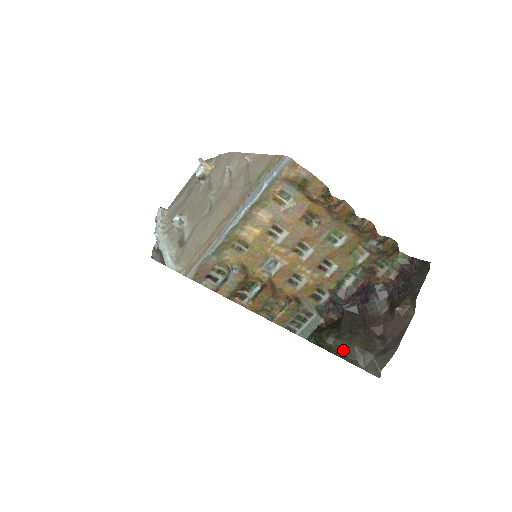
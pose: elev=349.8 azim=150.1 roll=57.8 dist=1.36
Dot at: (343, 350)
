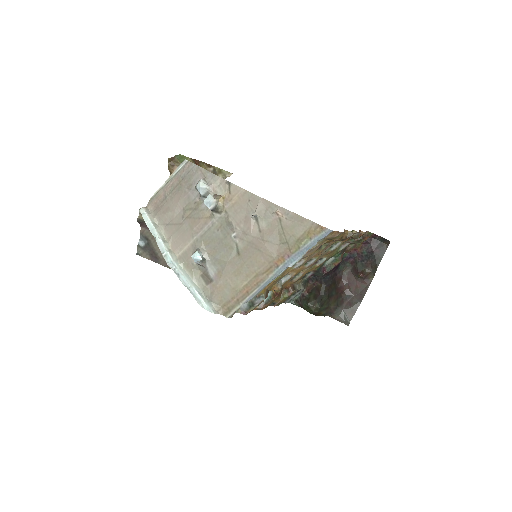
Dot at: (324, 312)
